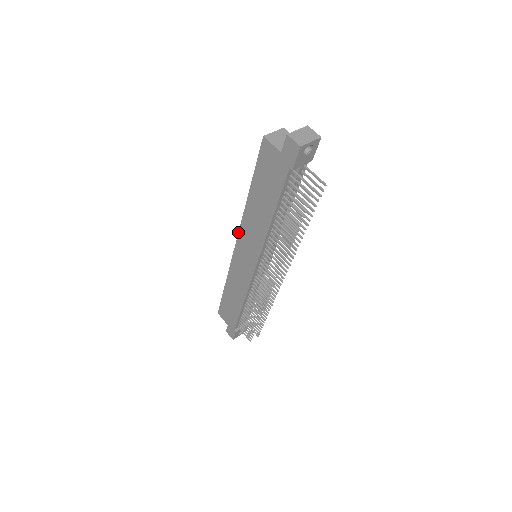
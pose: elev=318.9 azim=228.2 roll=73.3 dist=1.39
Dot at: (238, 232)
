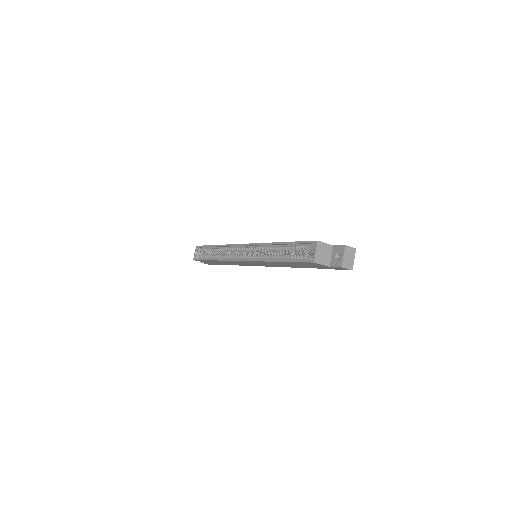
Dot at: (250, 261)
